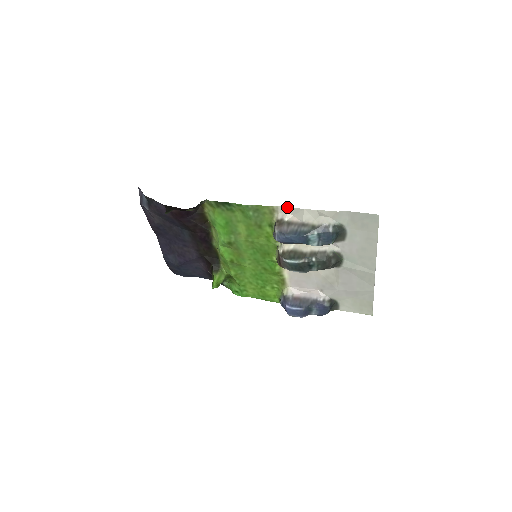
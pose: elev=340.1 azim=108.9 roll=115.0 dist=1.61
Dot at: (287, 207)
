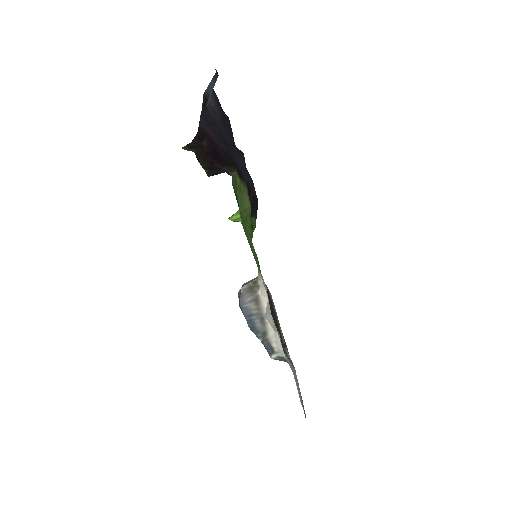
Dot at: occluded
